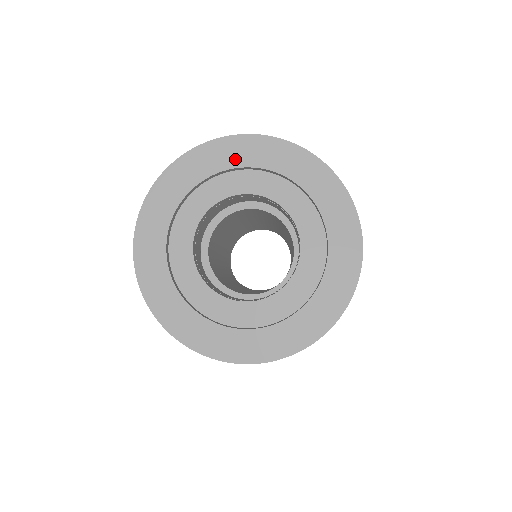
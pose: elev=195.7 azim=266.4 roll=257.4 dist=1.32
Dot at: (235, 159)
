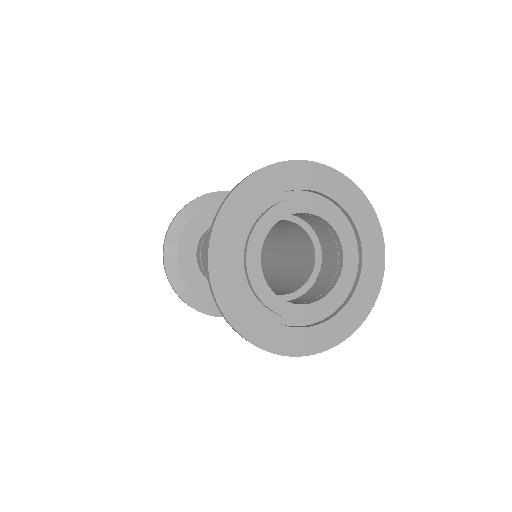
Dot at: (316, 183)
